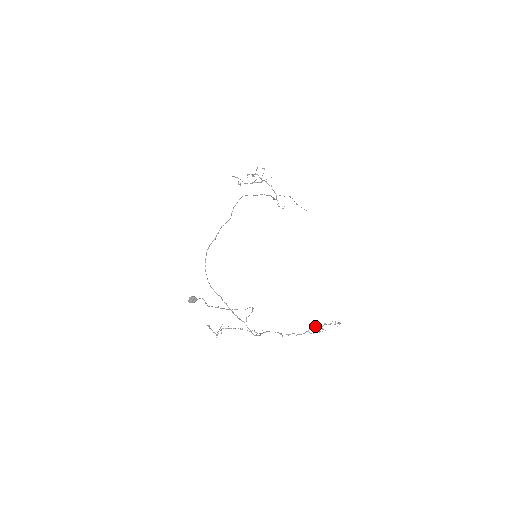
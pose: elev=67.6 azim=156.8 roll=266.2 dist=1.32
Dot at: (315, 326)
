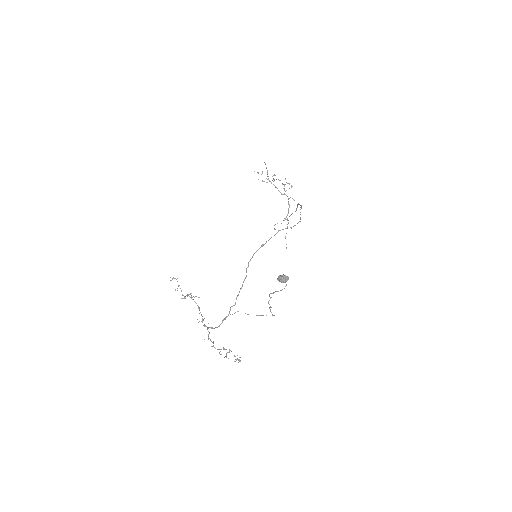
Dot at: occluded
